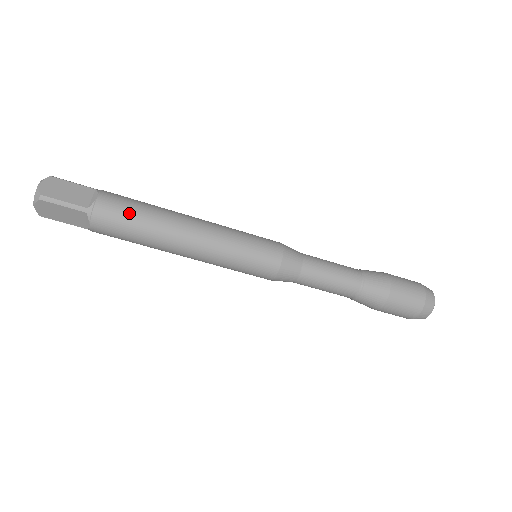
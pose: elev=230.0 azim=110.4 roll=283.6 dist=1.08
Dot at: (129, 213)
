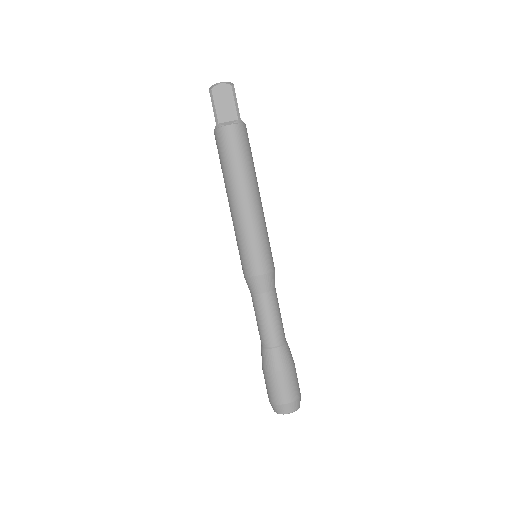
Dot at: (250, 149)
